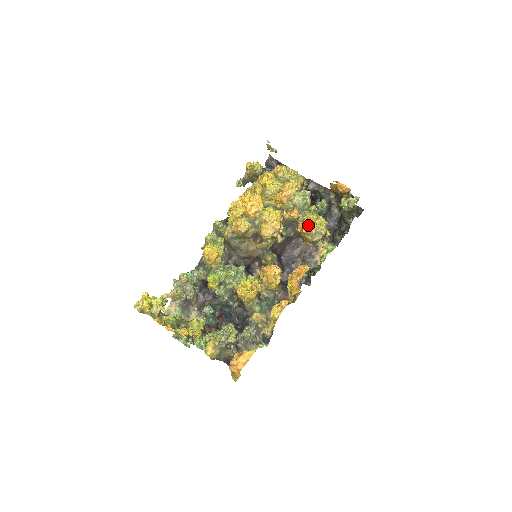
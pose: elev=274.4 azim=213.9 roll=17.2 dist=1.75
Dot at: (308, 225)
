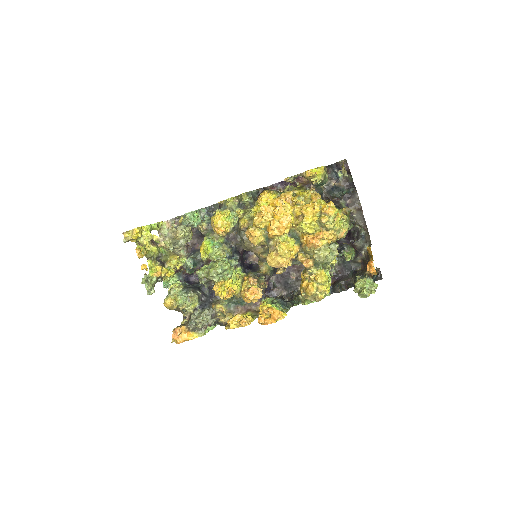
Dot at: (310, 286)
